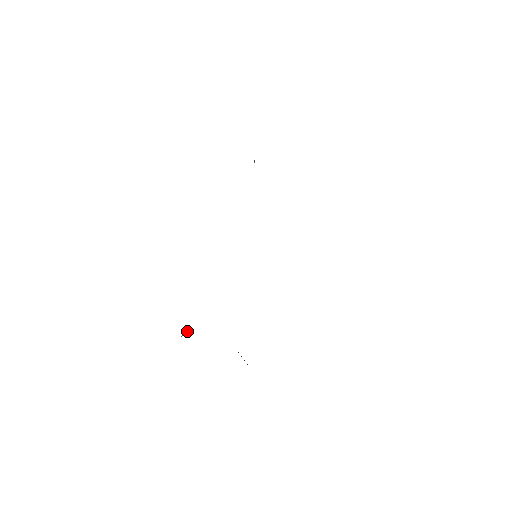
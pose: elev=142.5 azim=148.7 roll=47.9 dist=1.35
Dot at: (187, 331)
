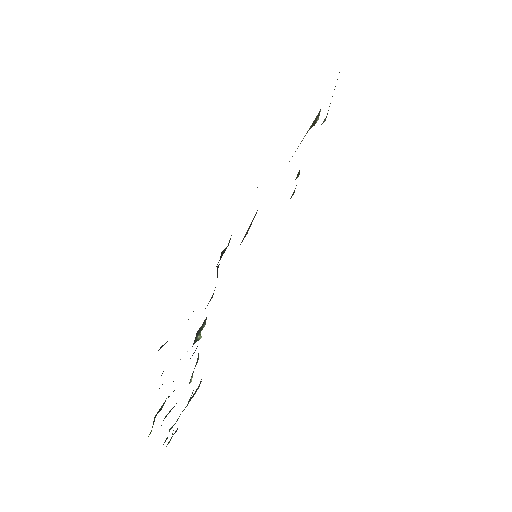
Dot at: occluded
